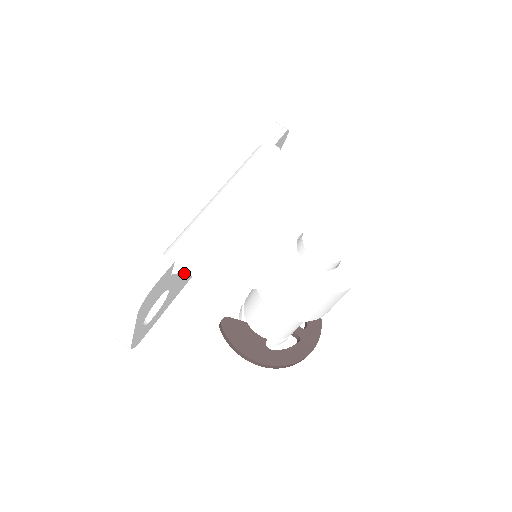
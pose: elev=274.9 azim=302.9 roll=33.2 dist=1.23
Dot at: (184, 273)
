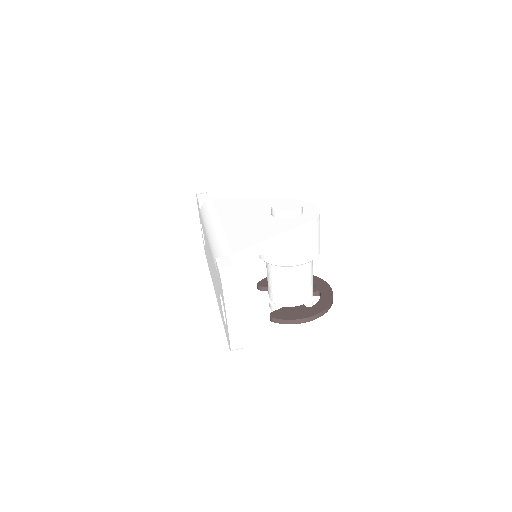
Dot at: (238, 264)
